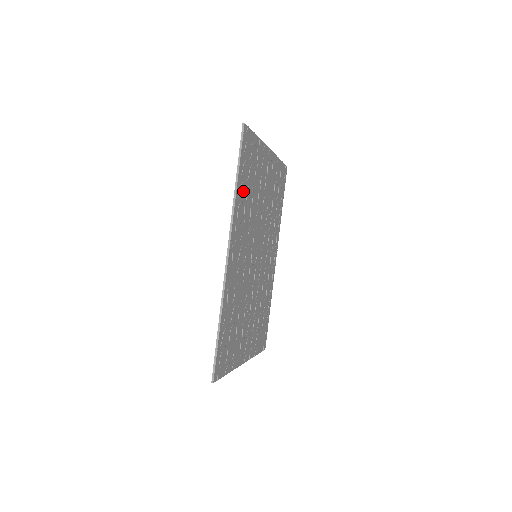
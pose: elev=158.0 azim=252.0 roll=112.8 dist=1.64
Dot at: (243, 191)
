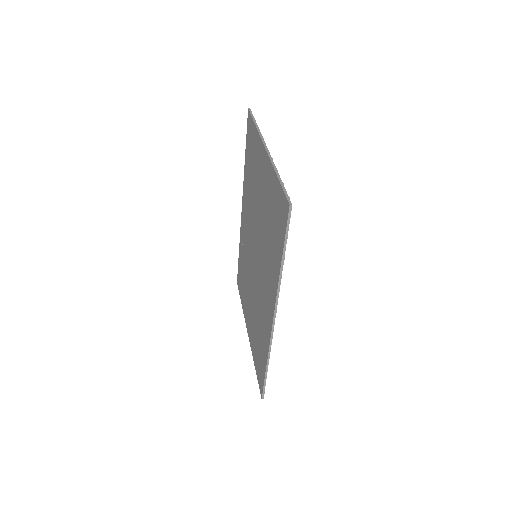
Dot at: occluded
